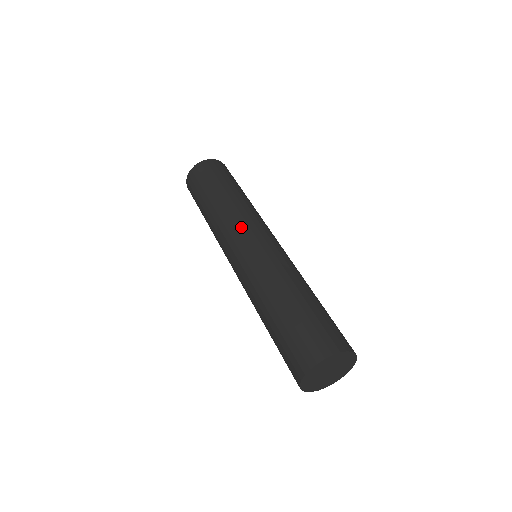
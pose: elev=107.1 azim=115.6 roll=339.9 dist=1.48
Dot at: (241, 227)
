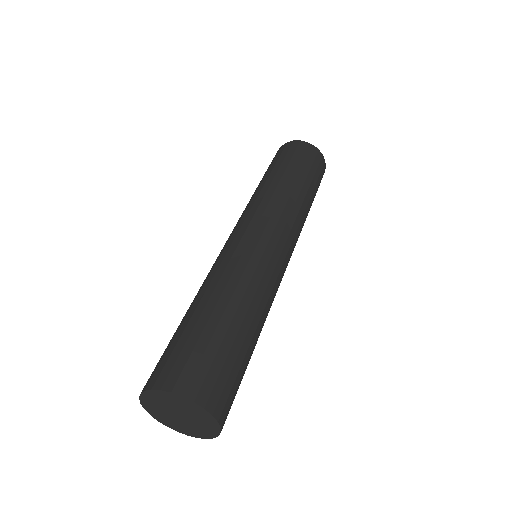
Dot at: (262, 215)
